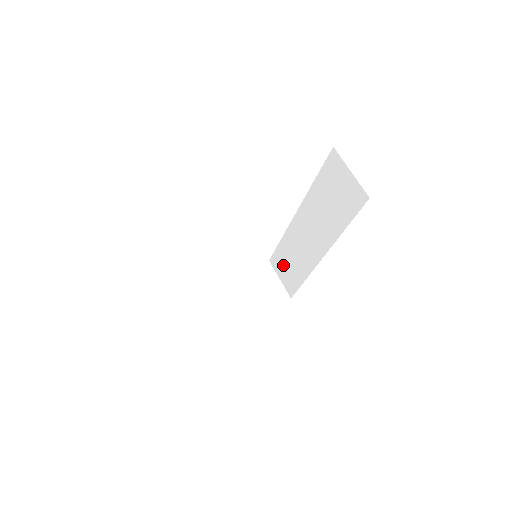
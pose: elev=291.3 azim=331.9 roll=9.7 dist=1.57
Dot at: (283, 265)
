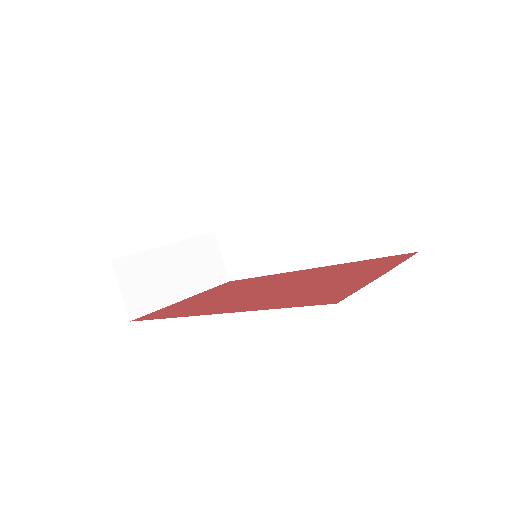
Dot at: (237, 247)
